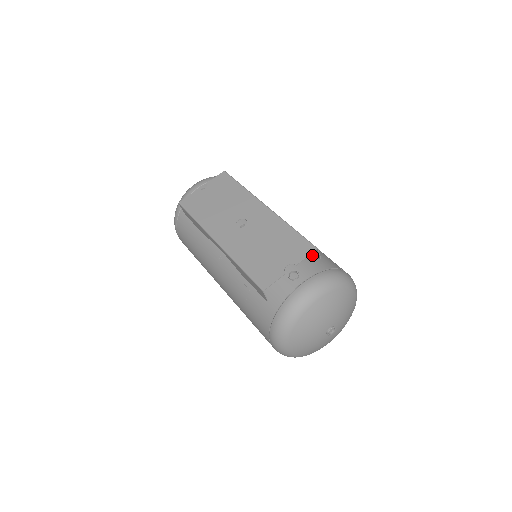
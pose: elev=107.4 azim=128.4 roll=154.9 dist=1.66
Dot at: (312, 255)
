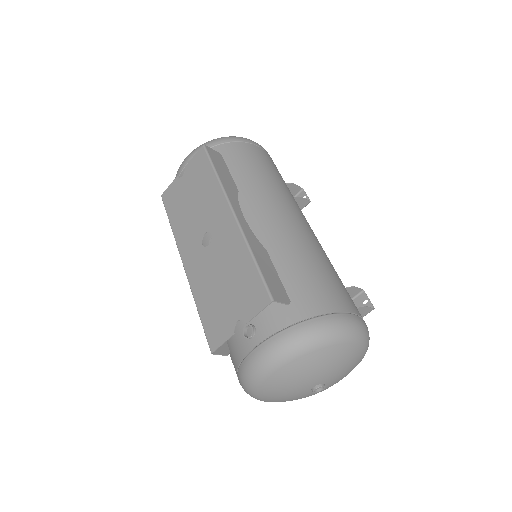
Dot at: (283, 294)
